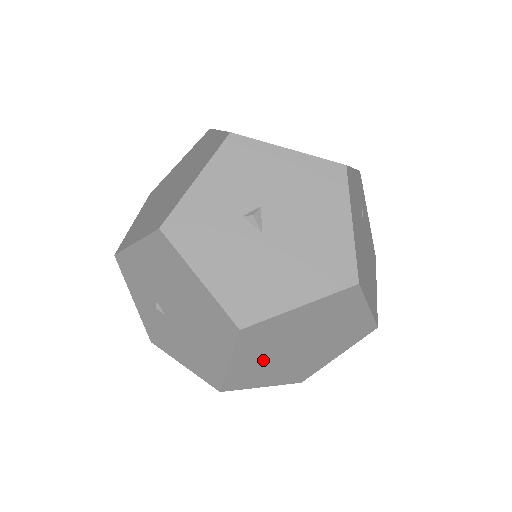
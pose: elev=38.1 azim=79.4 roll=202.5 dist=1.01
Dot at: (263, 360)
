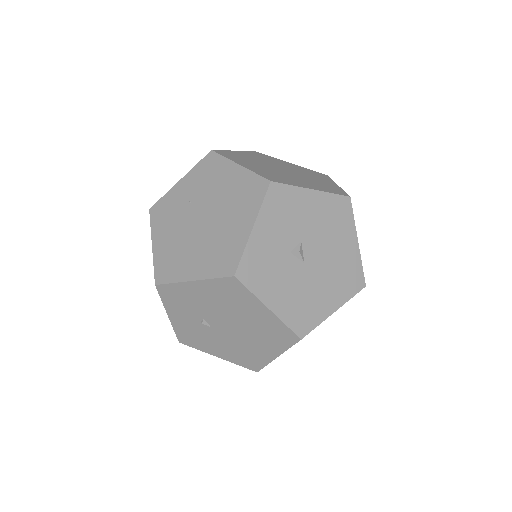
Dot at: occluded
